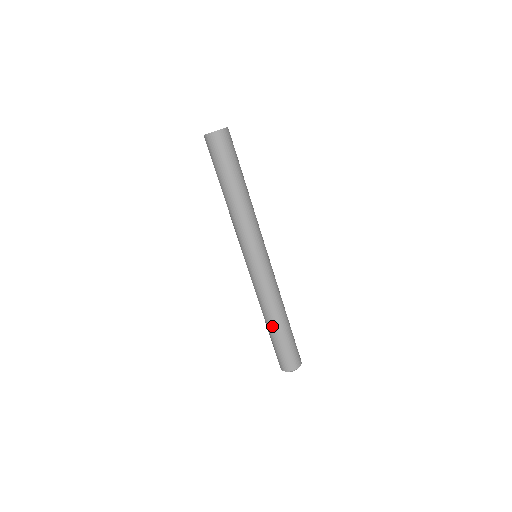
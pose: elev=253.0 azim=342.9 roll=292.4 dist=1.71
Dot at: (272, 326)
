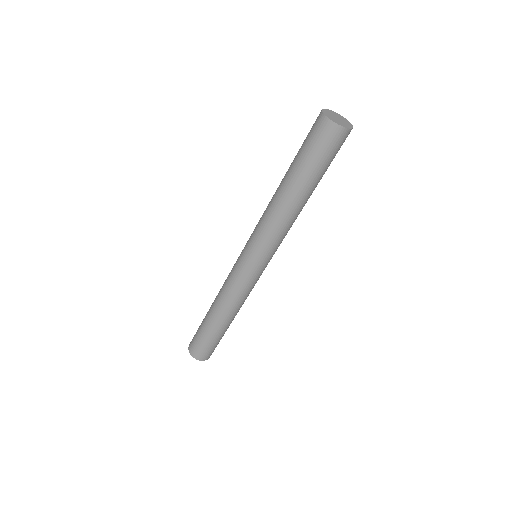
Dot at: (211, 315)
